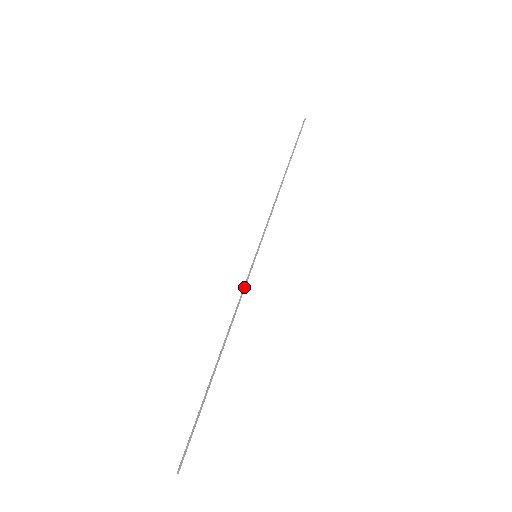
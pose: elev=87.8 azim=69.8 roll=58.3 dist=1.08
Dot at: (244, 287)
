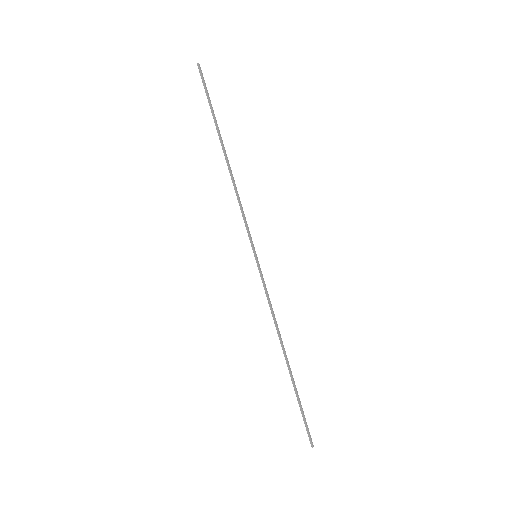
Dot at: (265, 292)
